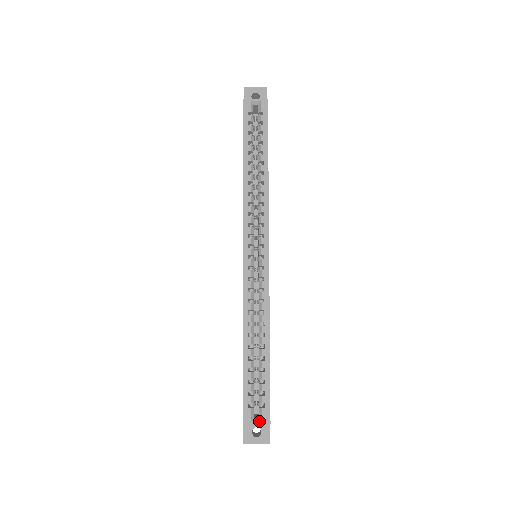
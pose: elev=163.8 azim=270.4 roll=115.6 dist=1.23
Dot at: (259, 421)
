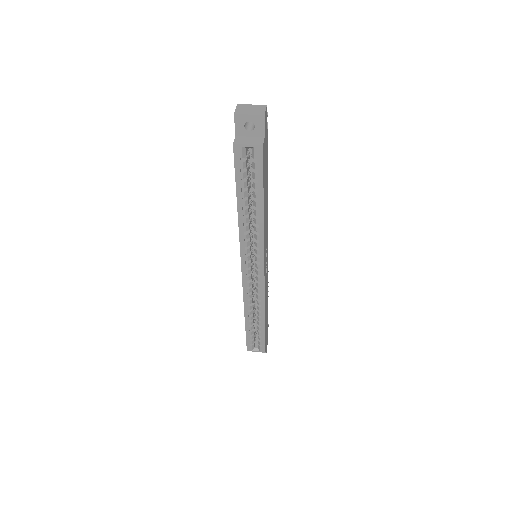
Dot at: (258, 351)
